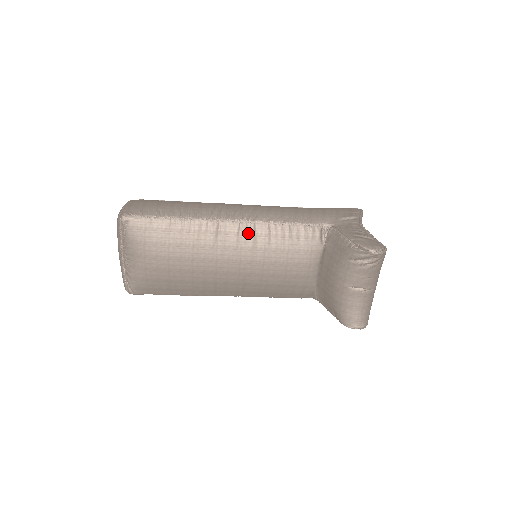
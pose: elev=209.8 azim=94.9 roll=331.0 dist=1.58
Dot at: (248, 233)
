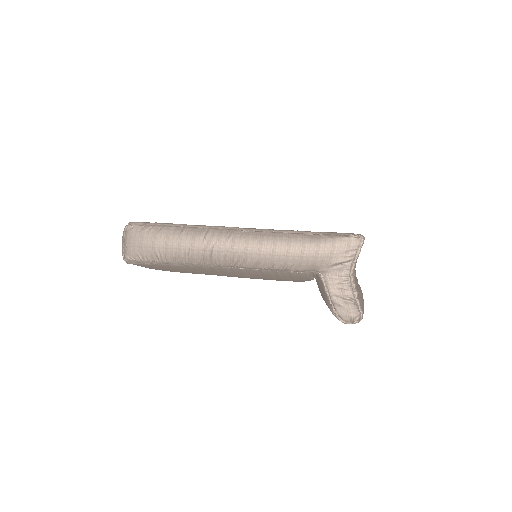
Dot at: (240, 273)
